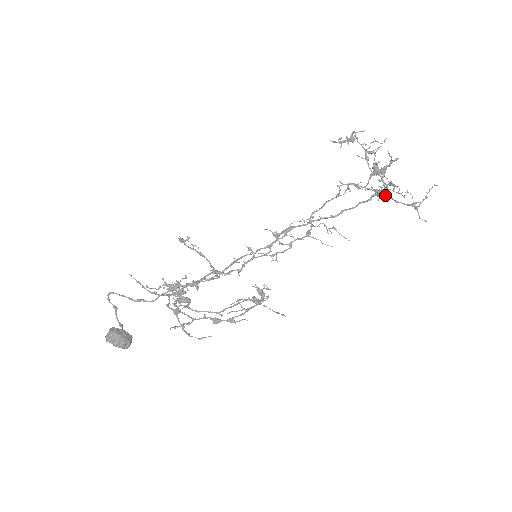
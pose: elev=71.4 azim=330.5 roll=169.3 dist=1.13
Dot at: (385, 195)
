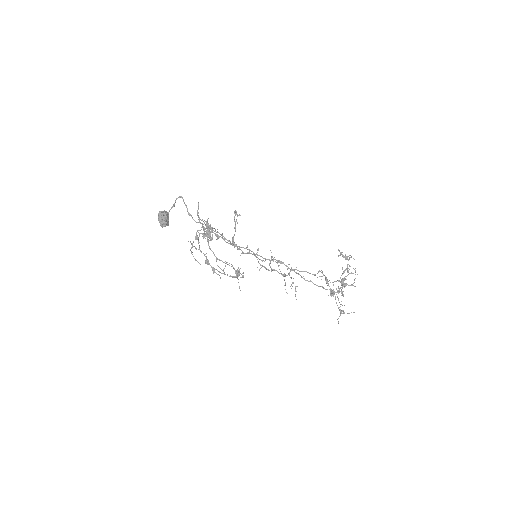
Dot at: occluded
